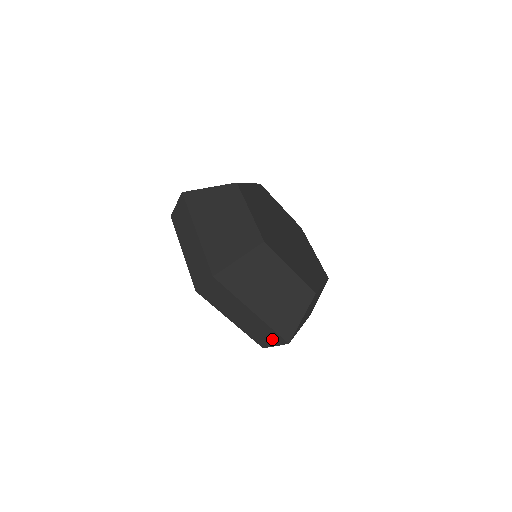
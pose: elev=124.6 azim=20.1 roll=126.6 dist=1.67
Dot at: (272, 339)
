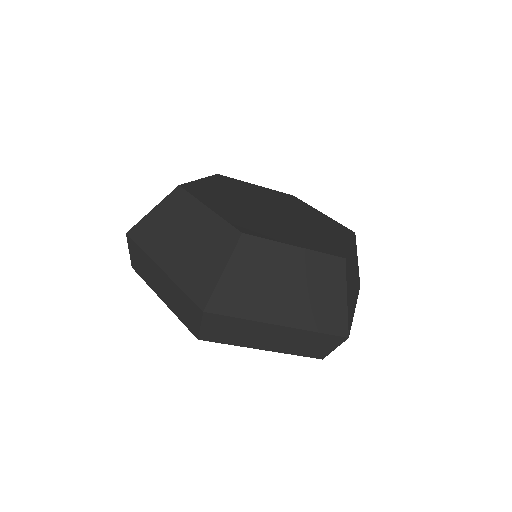
Dot at: (325, 344)
